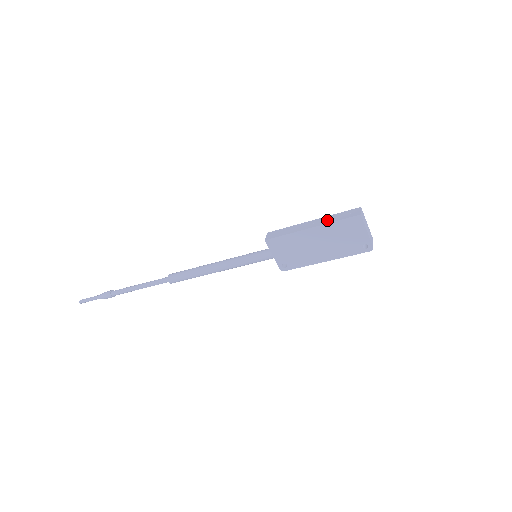
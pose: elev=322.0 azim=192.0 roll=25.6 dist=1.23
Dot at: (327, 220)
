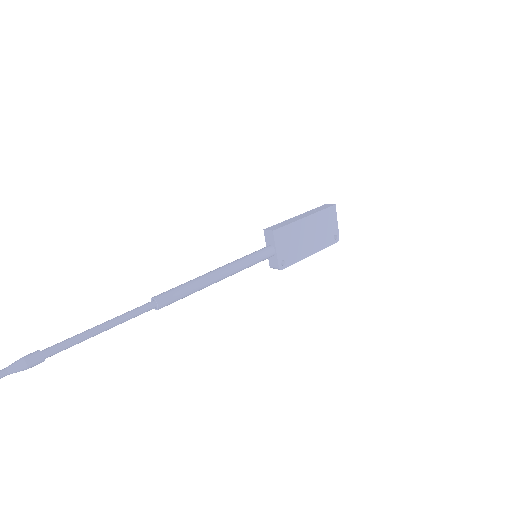
Dot at: (313, 212)
